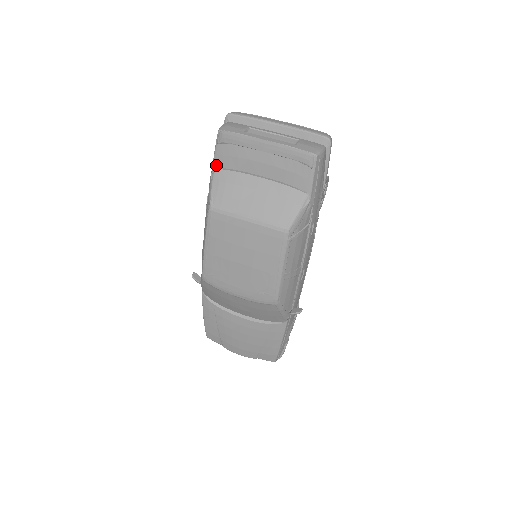
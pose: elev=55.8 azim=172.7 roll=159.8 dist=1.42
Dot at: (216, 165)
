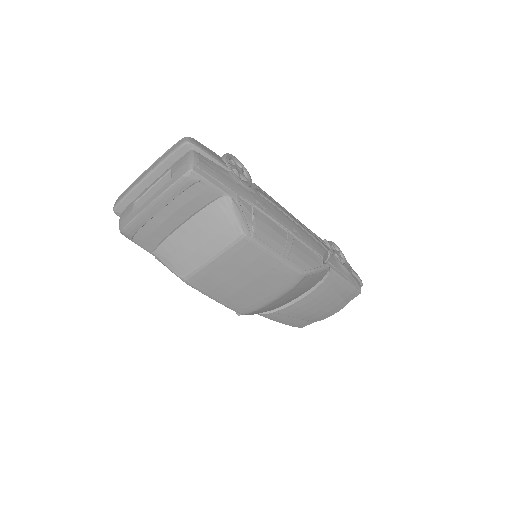
Dot at: (150, 250)
